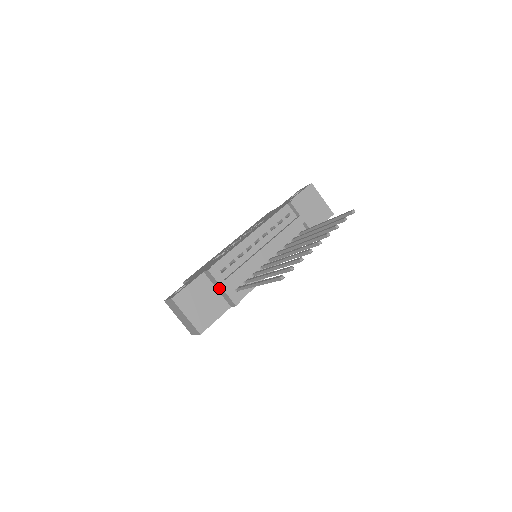
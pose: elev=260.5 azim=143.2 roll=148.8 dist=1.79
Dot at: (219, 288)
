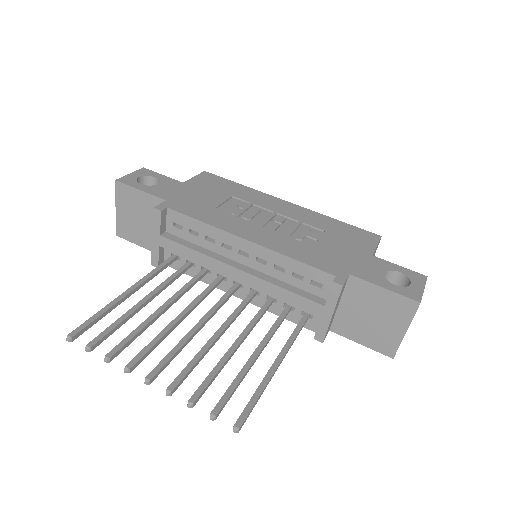
Dot at: occluded
